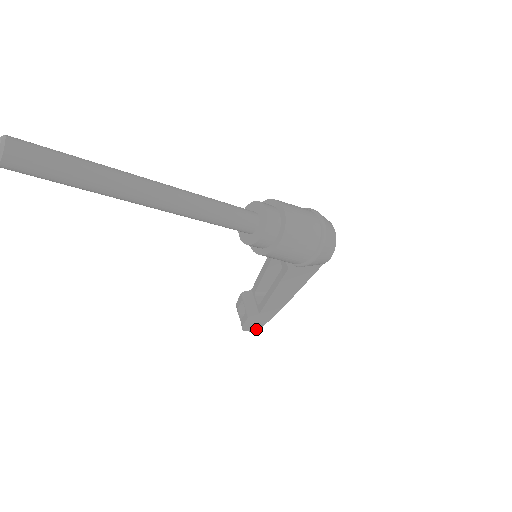
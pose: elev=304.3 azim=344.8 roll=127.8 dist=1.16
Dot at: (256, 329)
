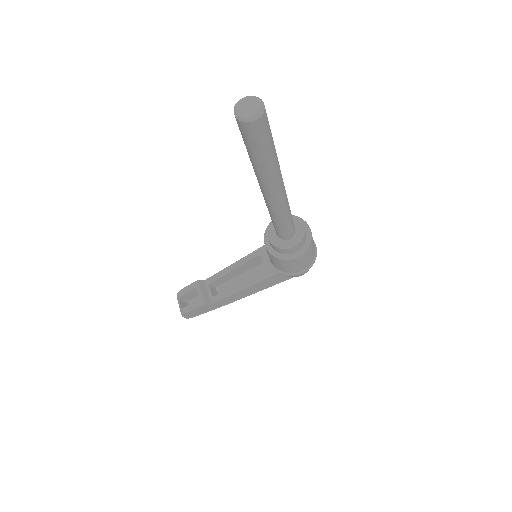
Dot at: (191, 316)
